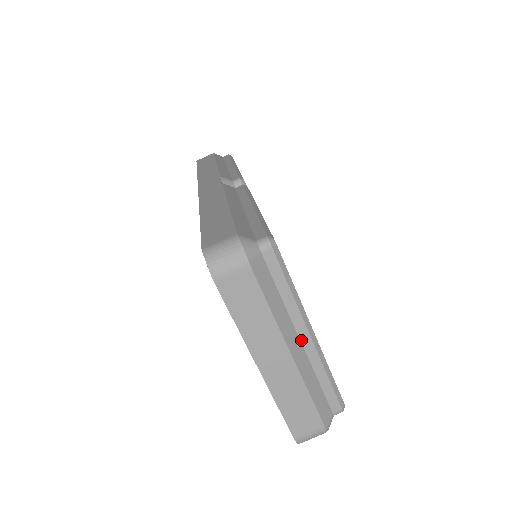
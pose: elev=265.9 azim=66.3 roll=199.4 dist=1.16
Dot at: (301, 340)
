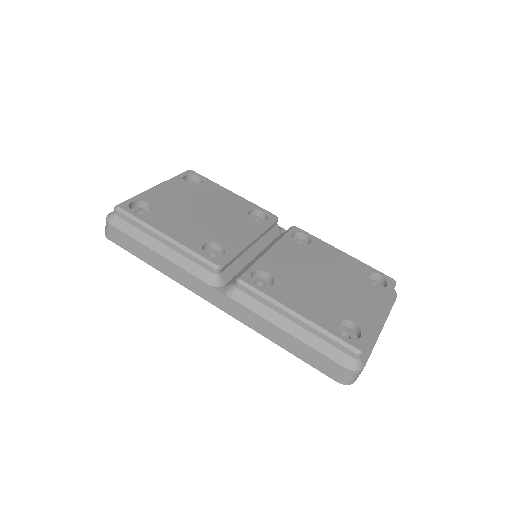
Dot at: (379, 319)
